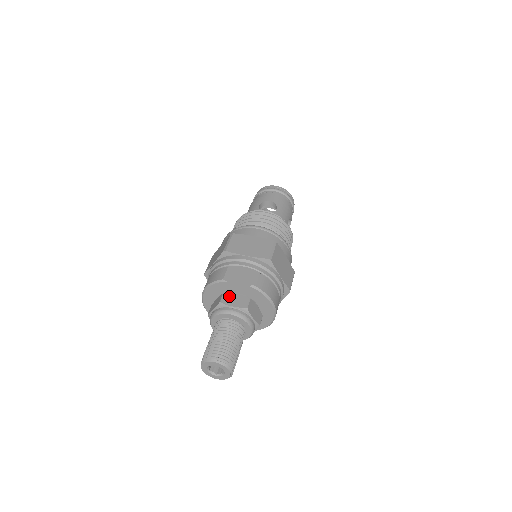
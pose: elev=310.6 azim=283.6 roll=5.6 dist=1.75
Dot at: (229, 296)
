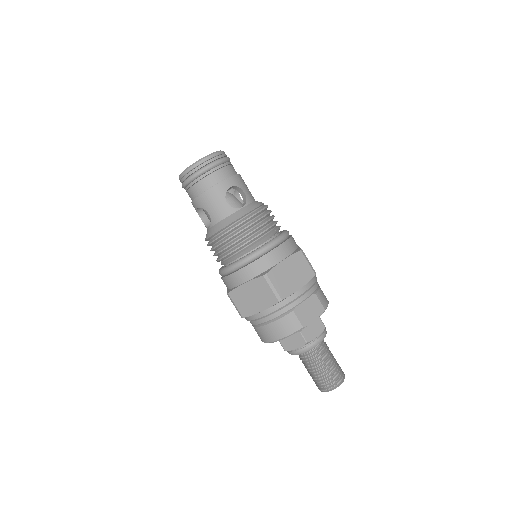
Dot at: (307, 331)
